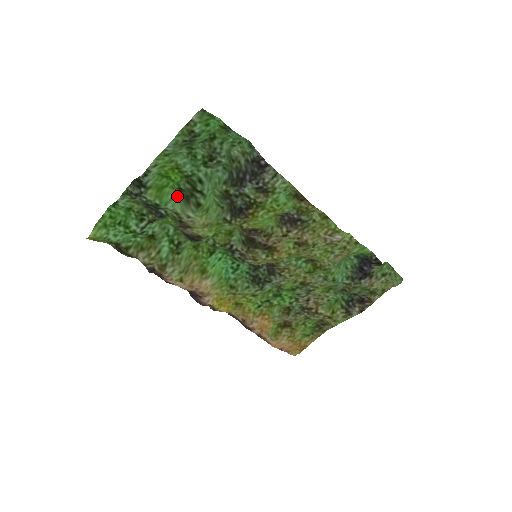
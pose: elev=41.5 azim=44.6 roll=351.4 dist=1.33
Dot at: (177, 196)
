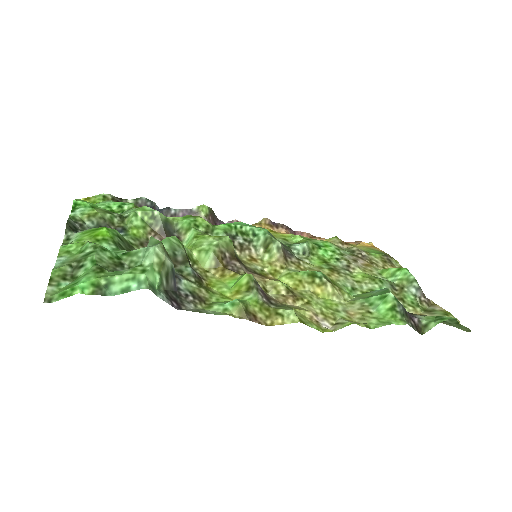
Dot at: (122, 236)
